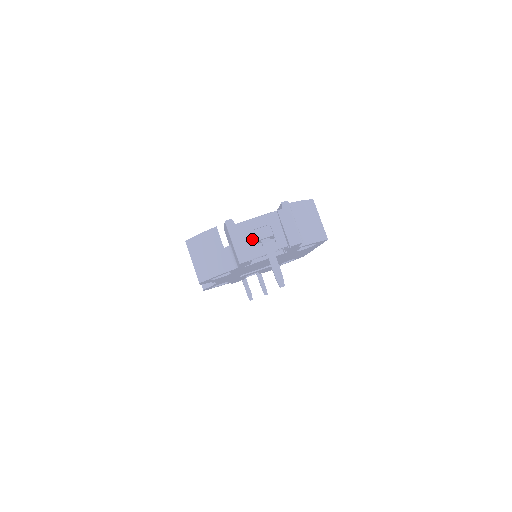
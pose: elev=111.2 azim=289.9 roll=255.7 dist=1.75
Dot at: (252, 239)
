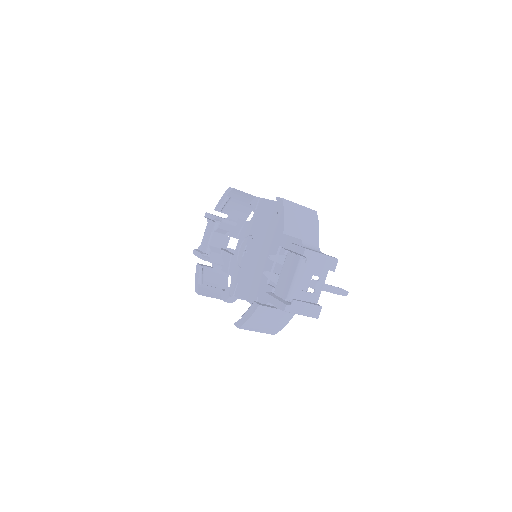
Dot at: (305, 295)
